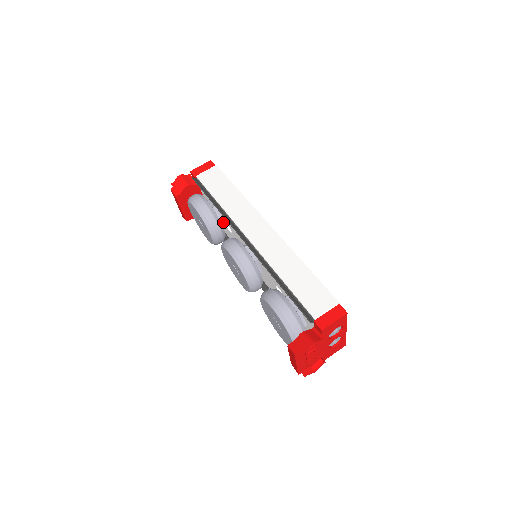
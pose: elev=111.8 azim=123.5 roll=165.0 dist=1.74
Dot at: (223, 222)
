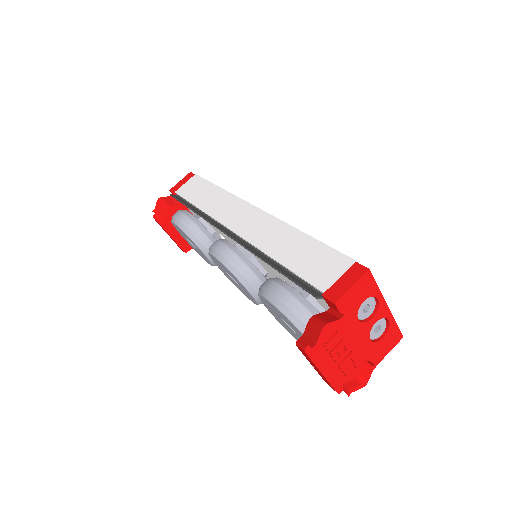
Dot at: (216, 234)
